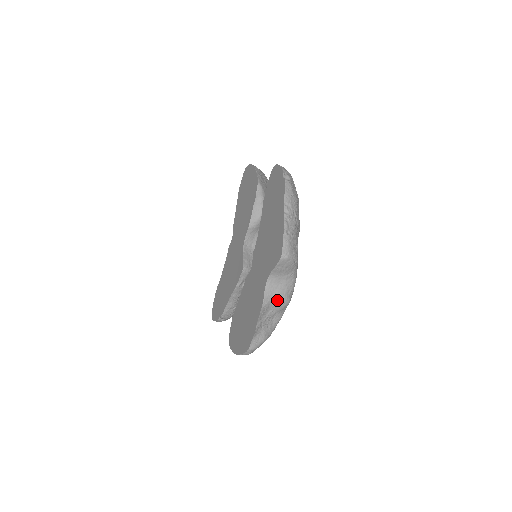
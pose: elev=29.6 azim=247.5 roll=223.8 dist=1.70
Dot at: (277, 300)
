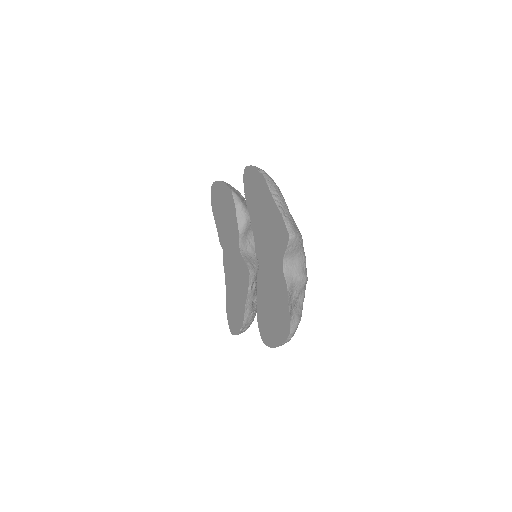
Dot at: (297, 280)
